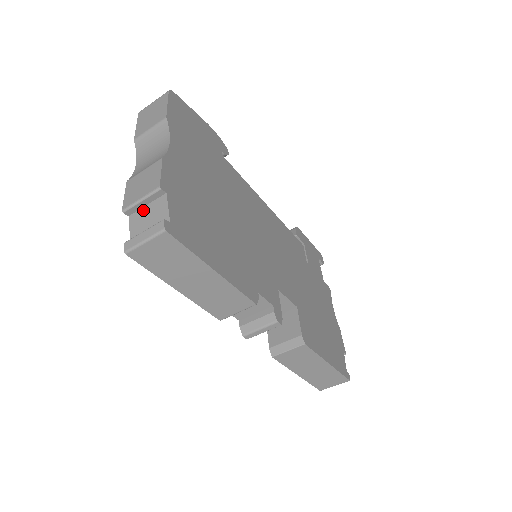
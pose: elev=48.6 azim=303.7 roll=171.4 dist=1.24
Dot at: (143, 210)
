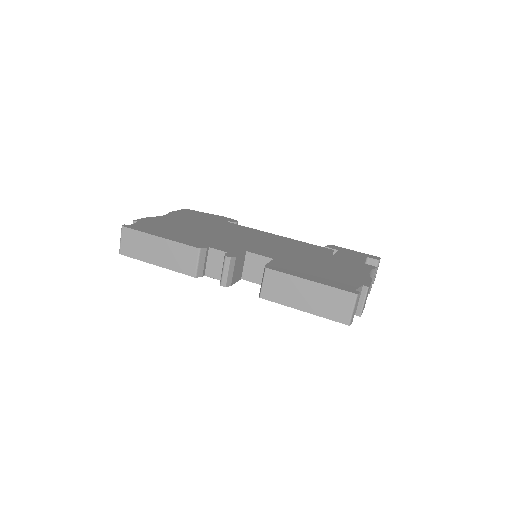
Dot at: occluded
